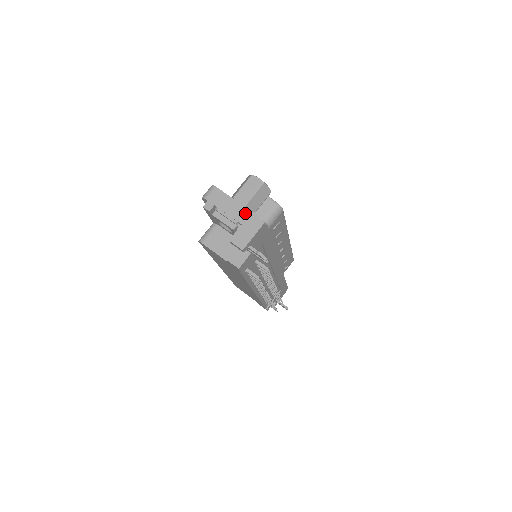
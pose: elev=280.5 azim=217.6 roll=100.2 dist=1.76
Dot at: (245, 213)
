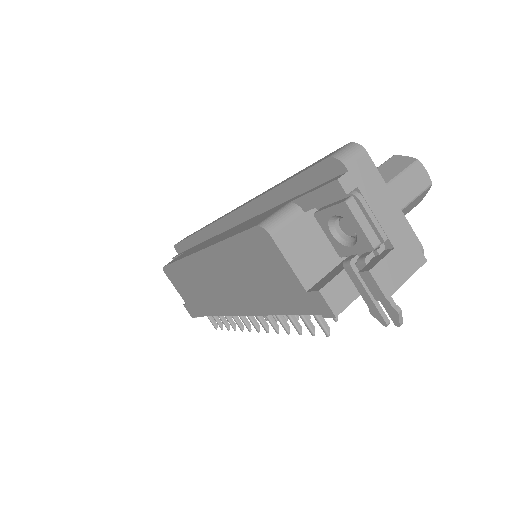
Dot at: (403, 228)
